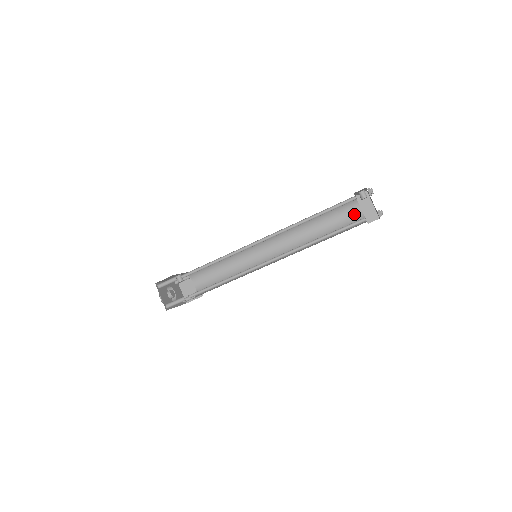
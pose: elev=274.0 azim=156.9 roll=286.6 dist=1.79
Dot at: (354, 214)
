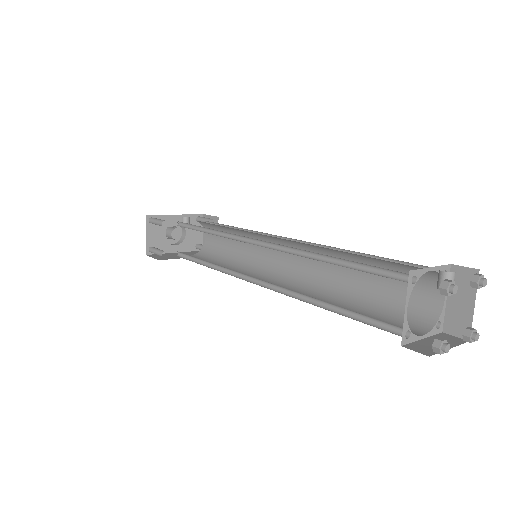
Dot at: (427, 296)
